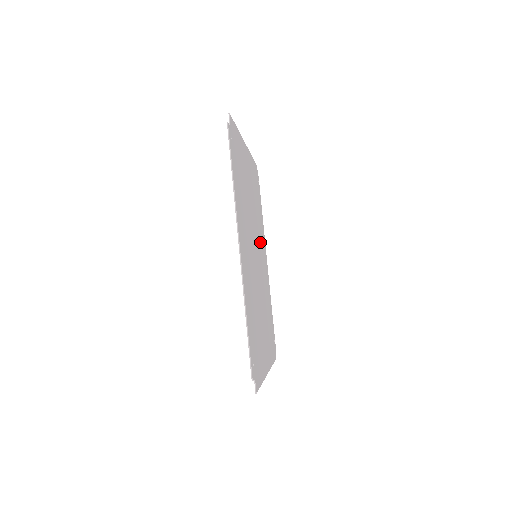
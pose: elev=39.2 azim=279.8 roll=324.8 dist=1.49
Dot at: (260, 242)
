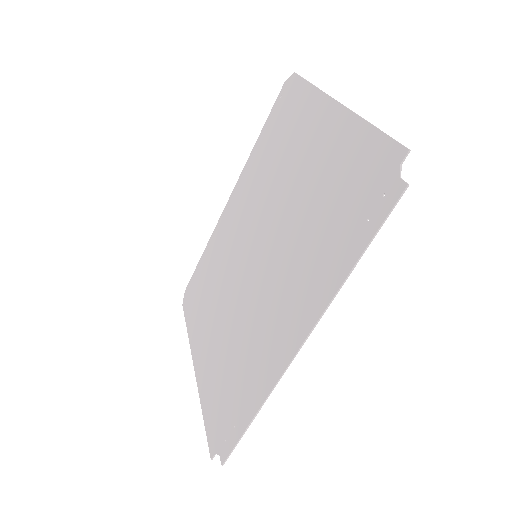
Dot at: (252, 205)
